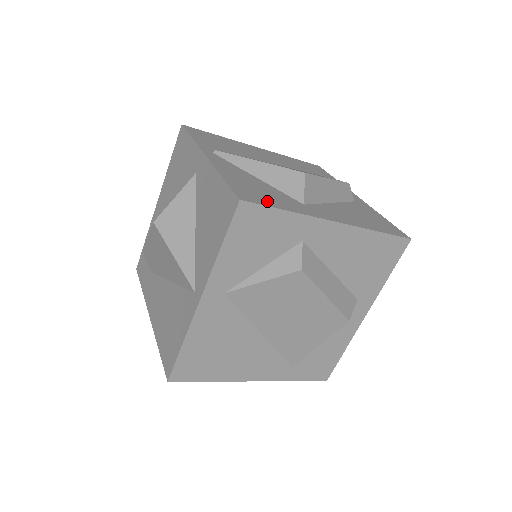
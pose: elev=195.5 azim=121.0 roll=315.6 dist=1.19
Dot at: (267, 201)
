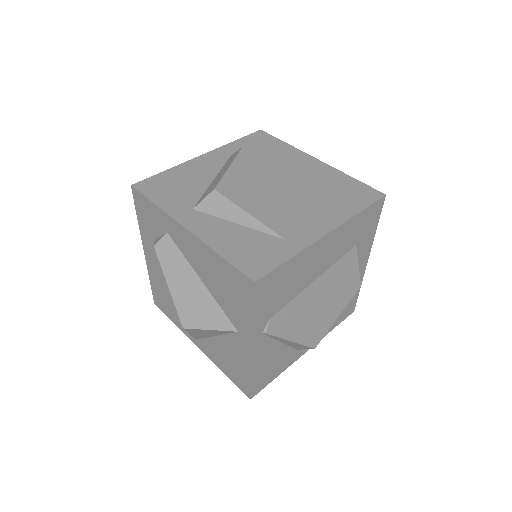
Dot at: (270, 379)
